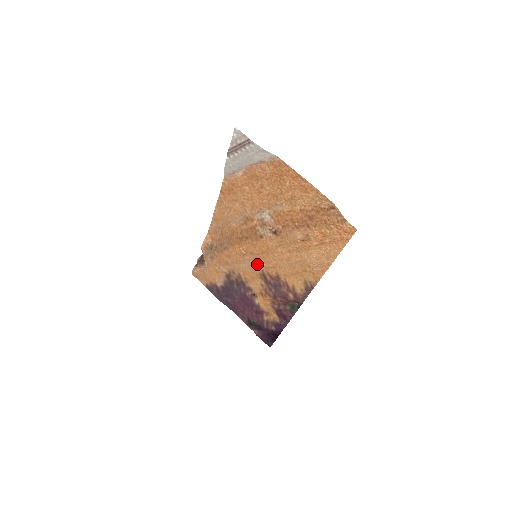
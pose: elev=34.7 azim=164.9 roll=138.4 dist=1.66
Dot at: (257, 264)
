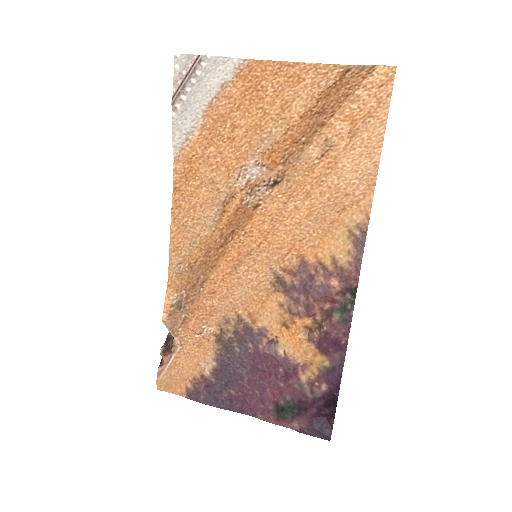
Dot at: (262, 268)
